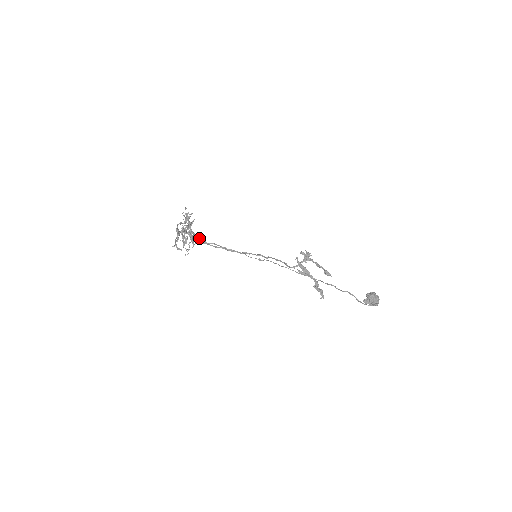
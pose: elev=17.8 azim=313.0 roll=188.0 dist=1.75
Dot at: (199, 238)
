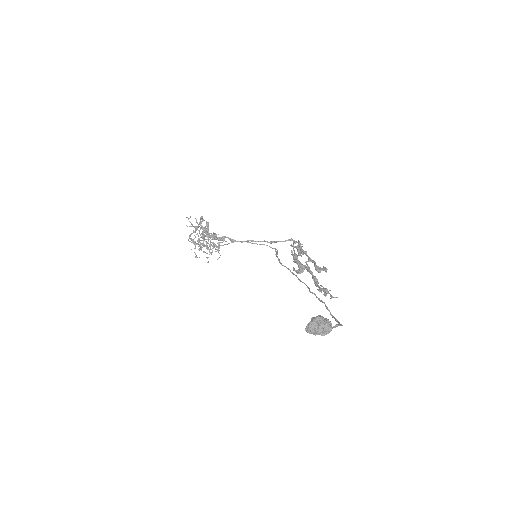
Dot at: (221, 239)
